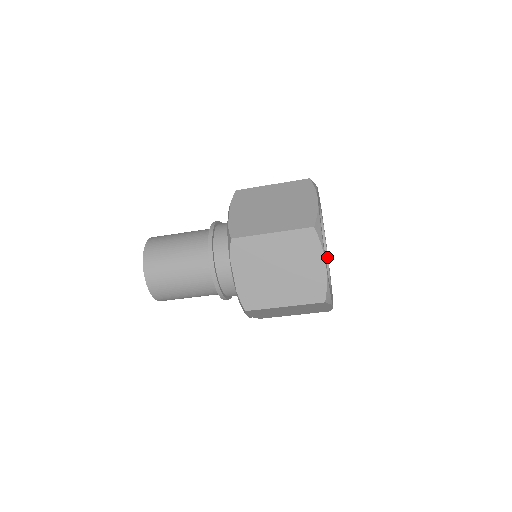
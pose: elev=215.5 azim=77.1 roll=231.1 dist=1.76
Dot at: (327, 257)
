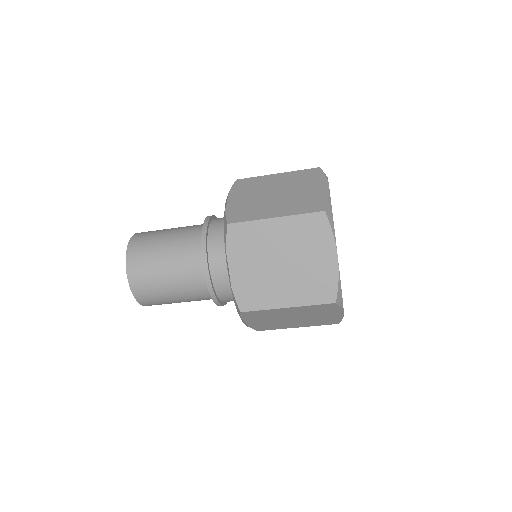
Dot at: occluded
